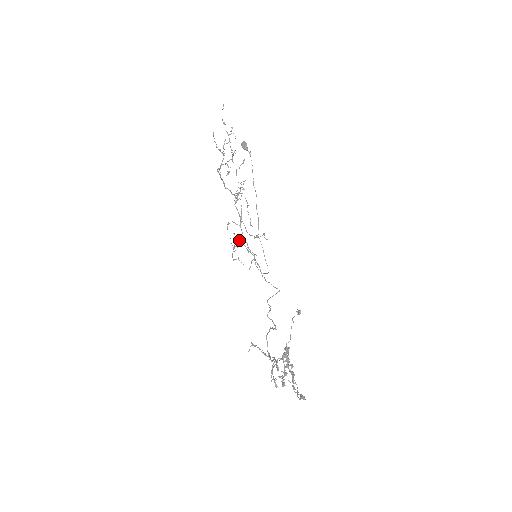
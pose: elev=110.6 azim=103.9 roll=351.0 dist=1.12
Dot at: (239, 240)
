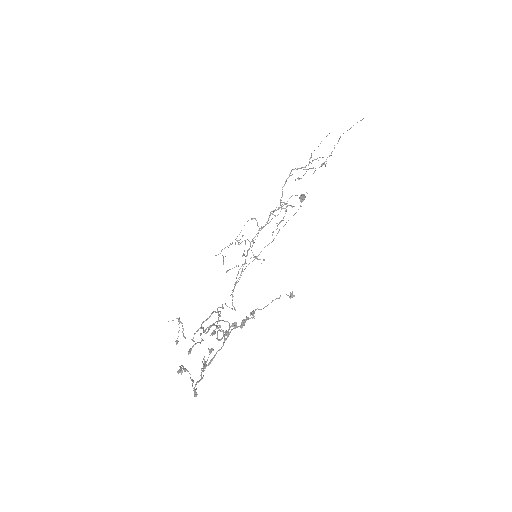
Dot at: (245, 240)
